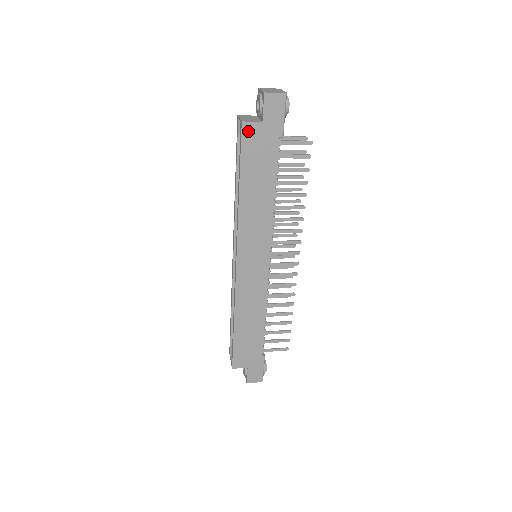
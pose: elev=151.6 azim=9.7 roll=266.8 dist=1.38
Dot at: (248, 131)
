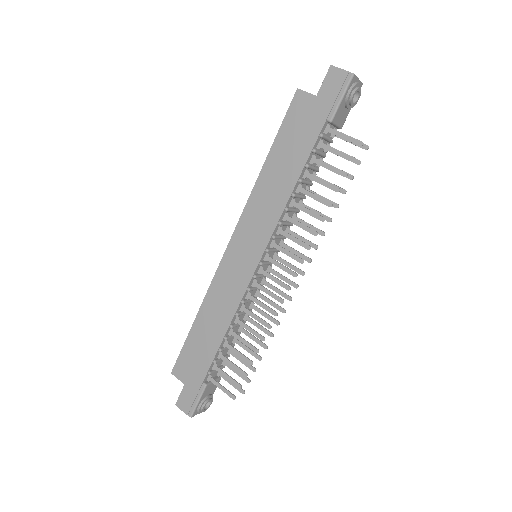
Dot at: (299, 101)
